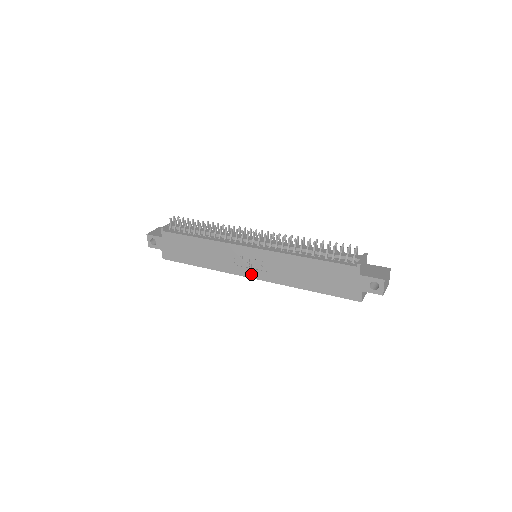
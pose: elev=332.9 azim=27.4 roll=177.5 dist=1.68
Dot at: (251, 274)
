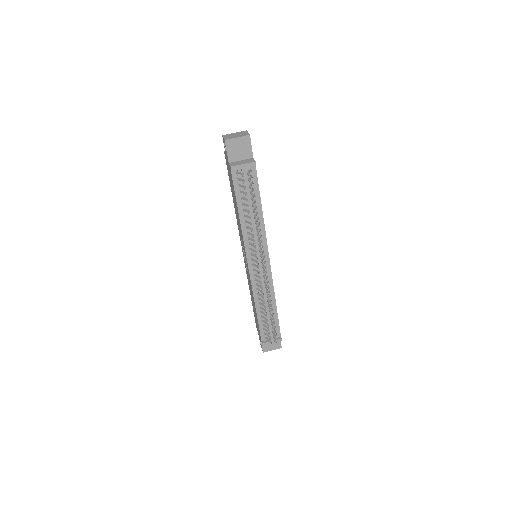
Dot at: occluded
